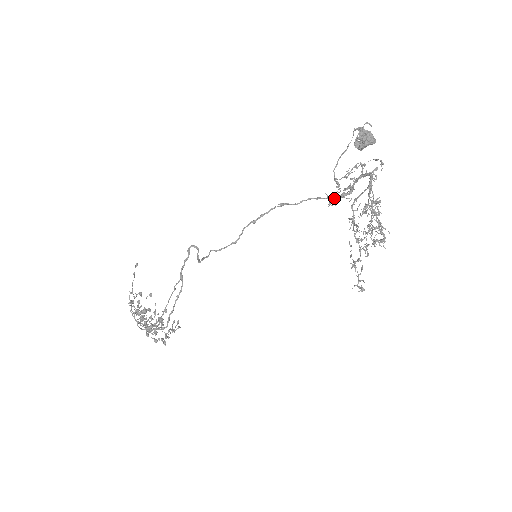
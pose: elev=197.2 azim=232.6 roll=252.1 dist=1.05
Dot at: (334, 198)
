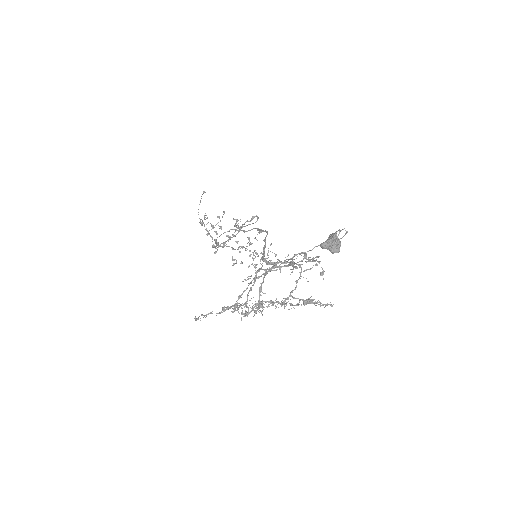
Dot at: (262, 256)
